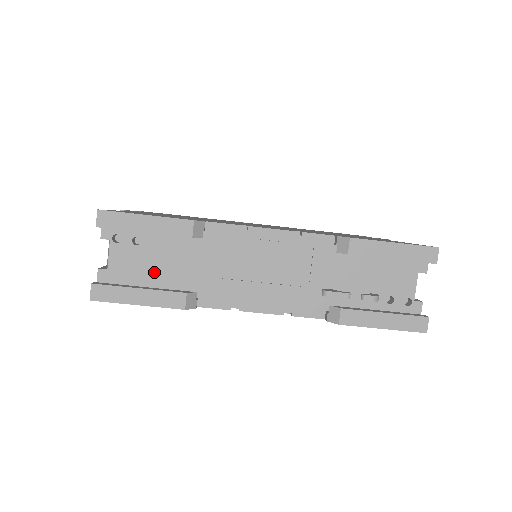
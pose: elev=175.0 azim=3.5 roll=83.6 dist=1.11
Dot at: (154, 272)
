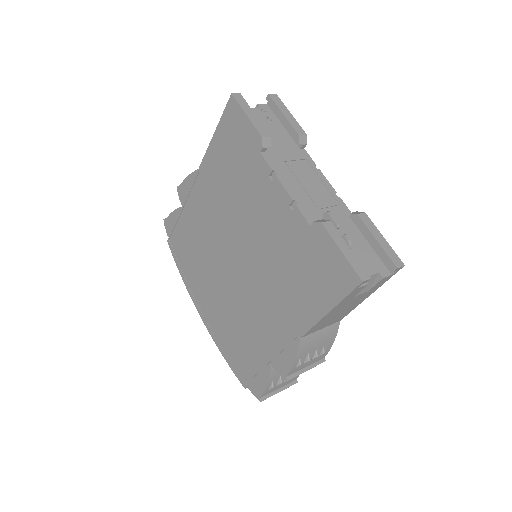
Dot at: occluded
